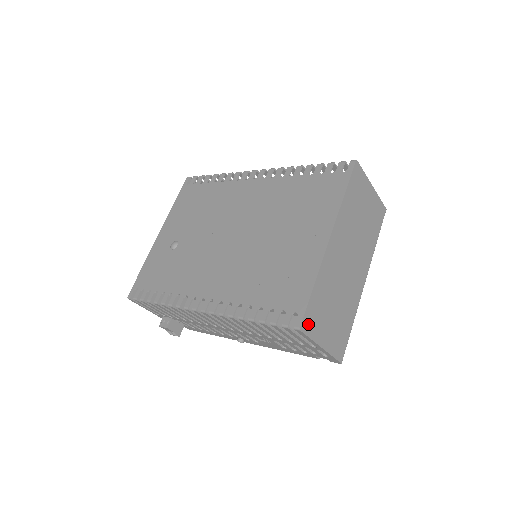
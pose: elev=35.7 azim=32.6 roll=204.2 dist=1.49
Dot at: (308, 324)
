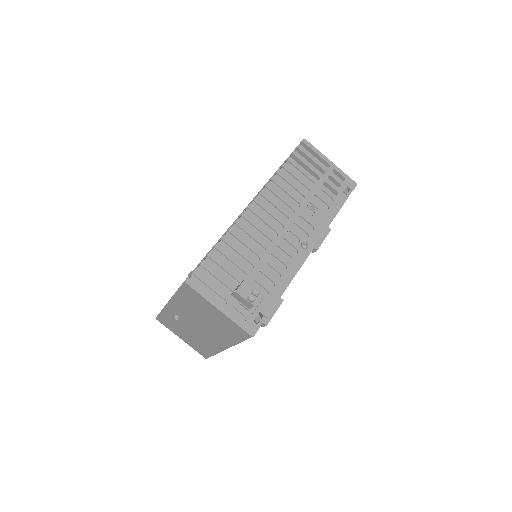
Dot at: (307, 148)
